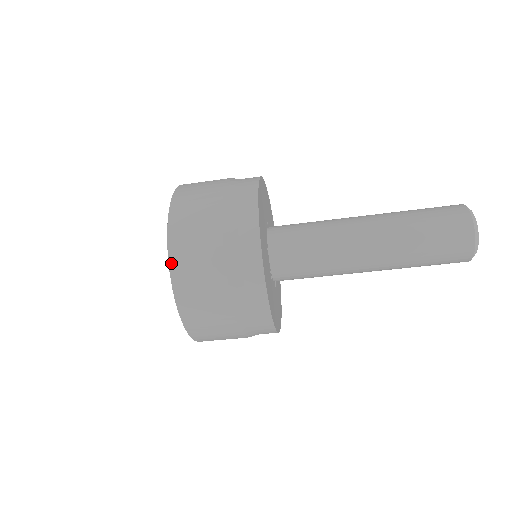
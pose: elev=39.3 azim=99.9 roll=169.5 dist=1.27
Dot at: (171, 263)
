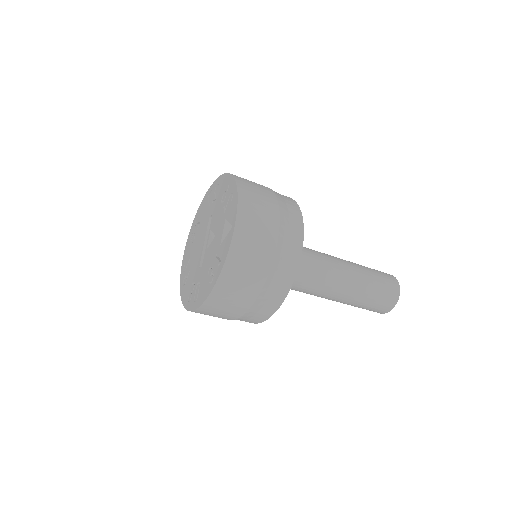
Dot at: (238, 183)
